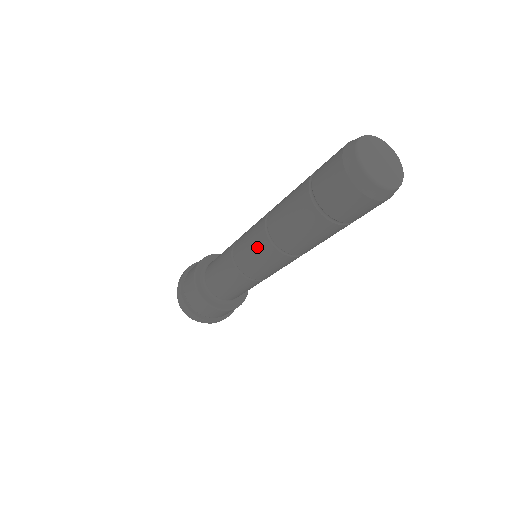
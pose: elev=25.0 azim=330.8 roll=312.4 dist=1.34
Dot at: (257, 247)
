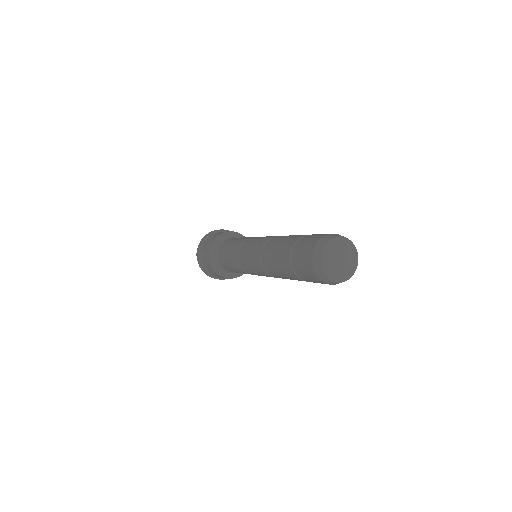
Dot at: (253, 256)
